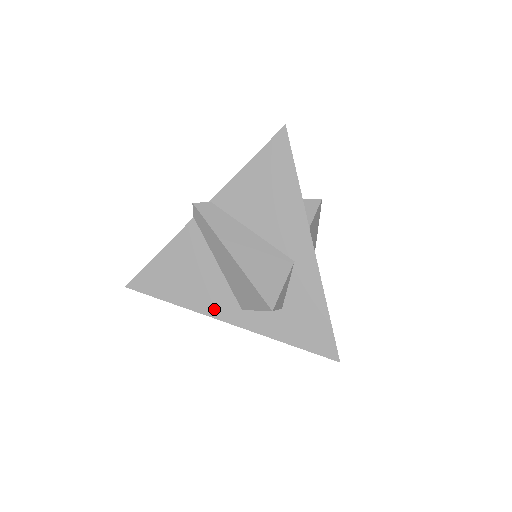
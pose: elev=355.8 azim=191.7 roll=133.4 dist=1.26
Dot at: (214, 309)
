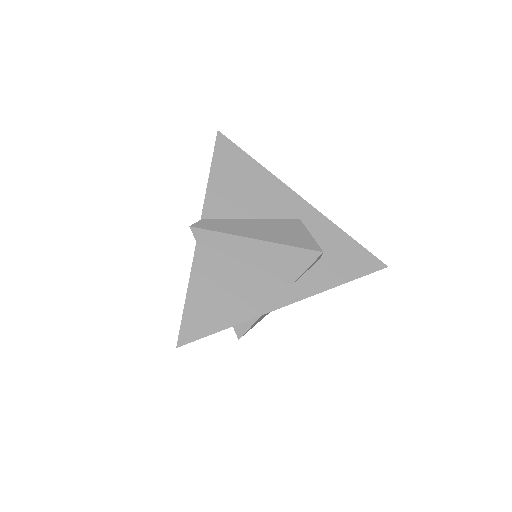
Dot at: (270, 302)
